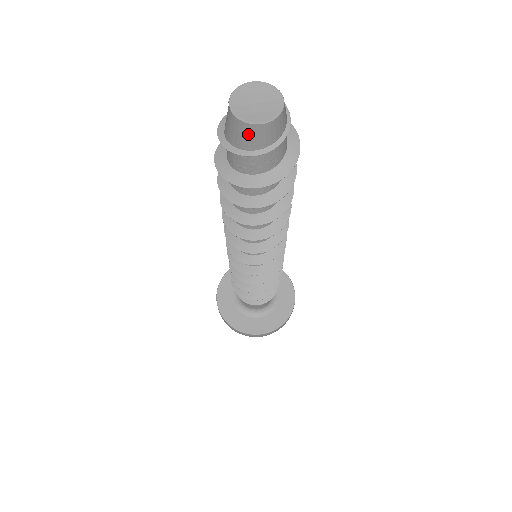
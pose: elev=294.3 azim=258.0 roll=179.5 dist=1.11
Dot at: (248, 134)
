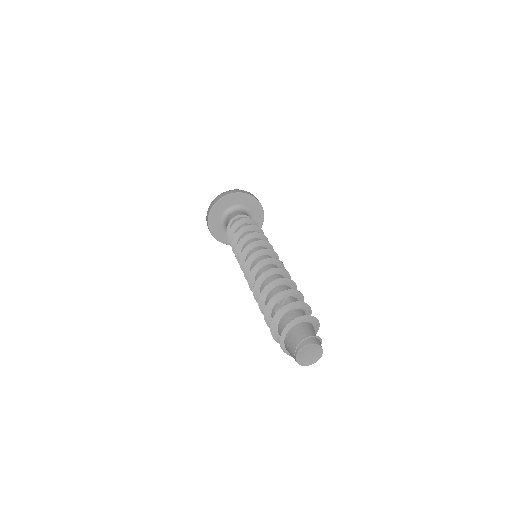
Dot at: occluded
